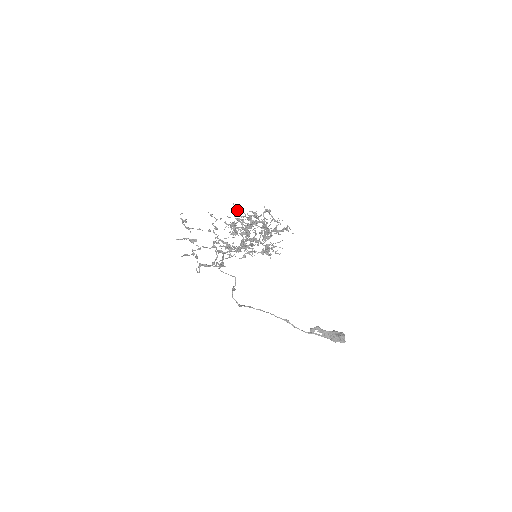
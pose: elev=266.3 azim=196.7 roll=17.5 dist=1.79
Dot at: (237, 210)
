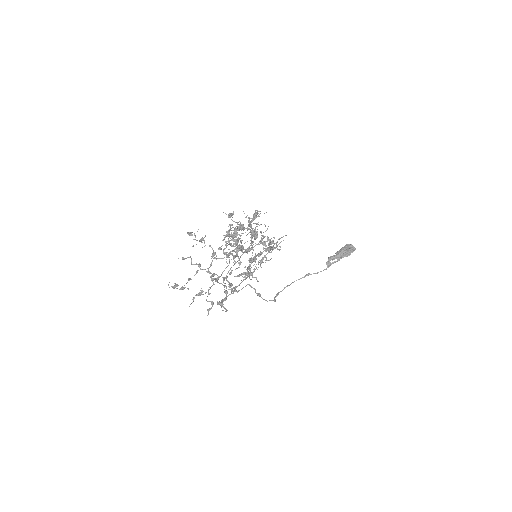
Dot at: (194, 234)
